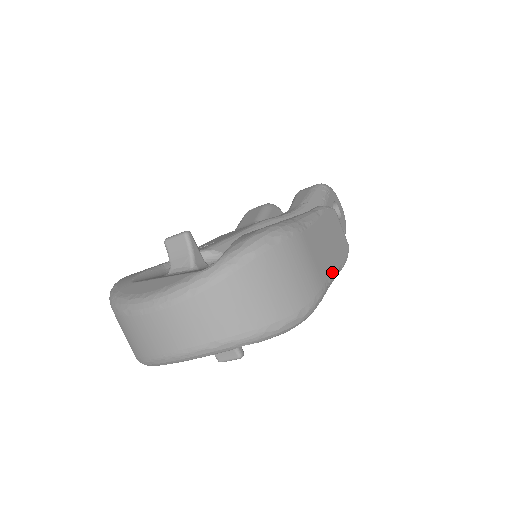
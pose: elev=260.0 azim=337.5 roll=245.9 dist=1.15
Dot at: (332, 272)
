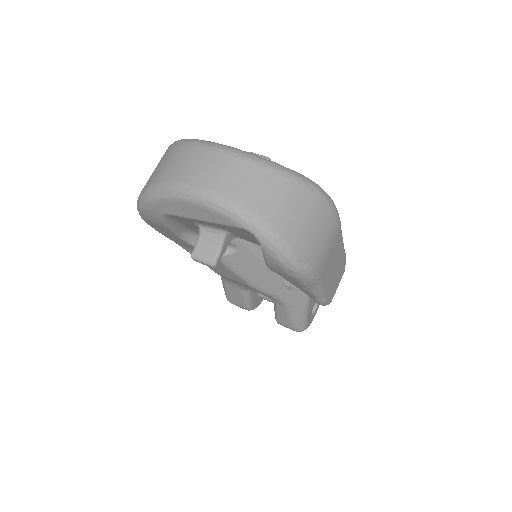
Dot at: (324, 284)
